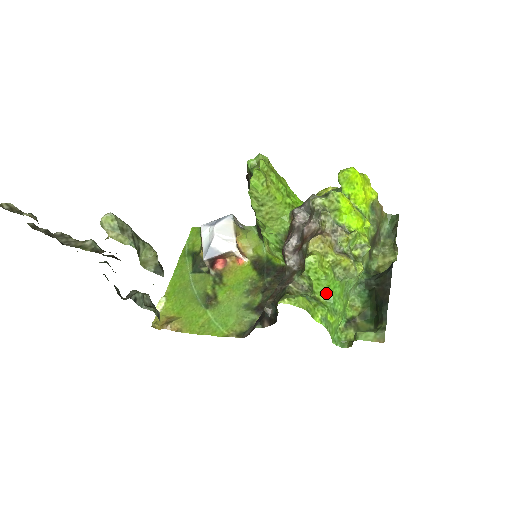
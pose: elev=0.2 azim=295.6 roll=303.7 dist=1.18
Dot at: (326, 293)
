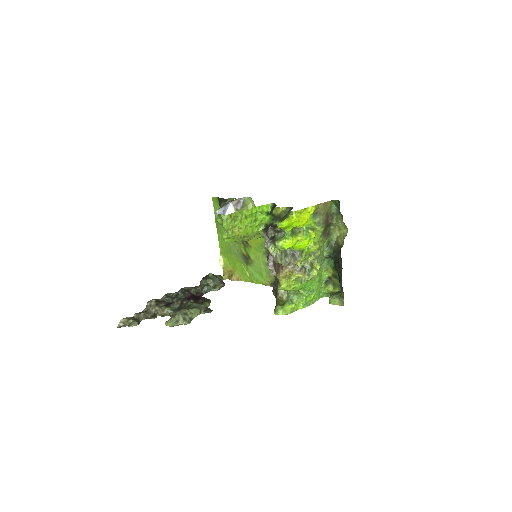
Dot at: occluded
